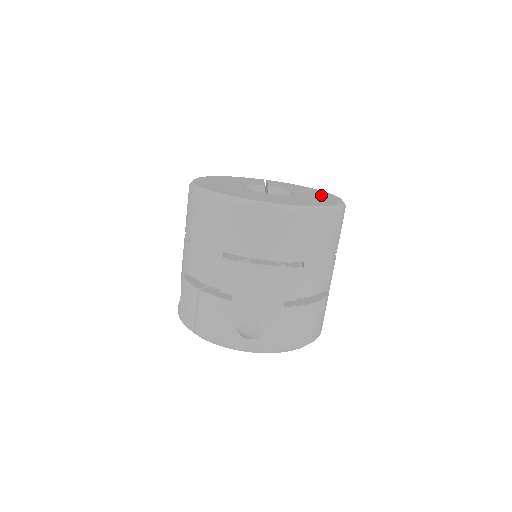
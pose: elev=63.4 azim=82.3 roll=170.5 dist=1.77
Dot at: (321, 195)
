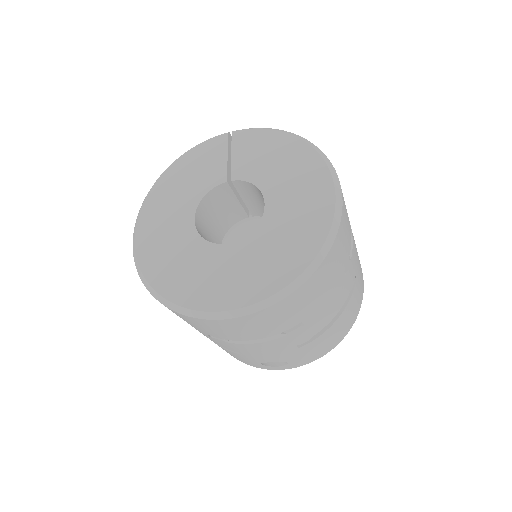
Dot at: (305, 188)
